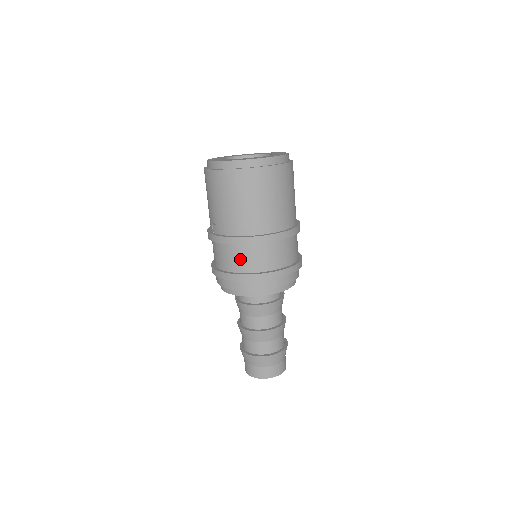
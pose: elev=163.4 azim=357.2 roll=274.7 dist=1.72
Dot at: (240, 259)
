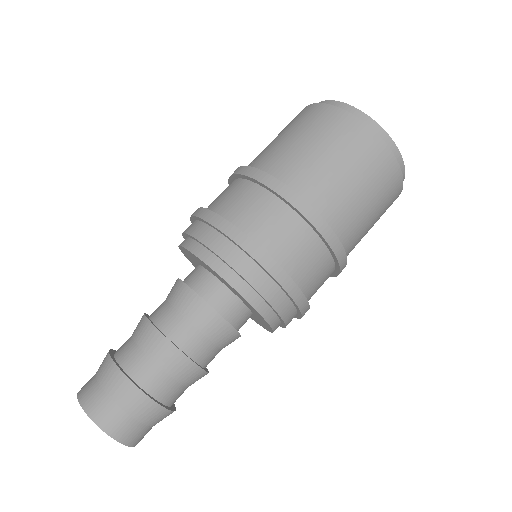
Dot at: (241, 202)
